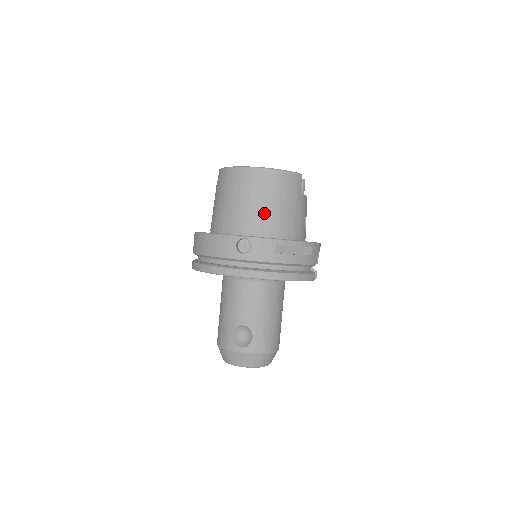
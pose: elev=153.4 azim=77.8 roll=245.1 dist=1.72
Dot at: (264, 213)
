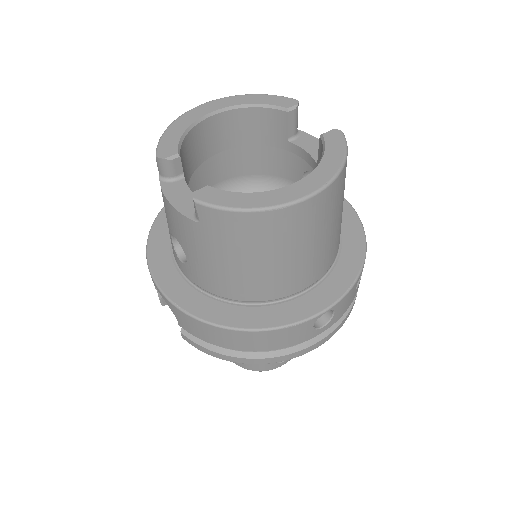
Dot at: (326, 249)
